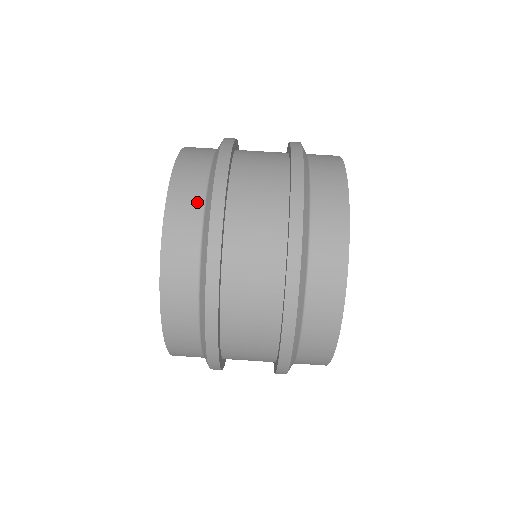
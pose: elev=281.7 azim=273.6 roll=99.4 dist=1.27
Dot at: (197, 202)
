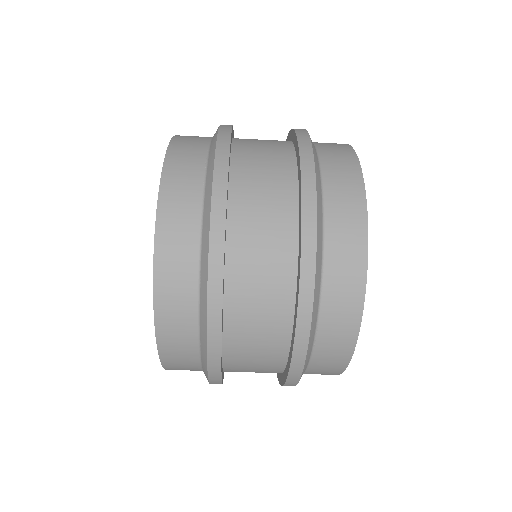
Dot at: (191, 236)
